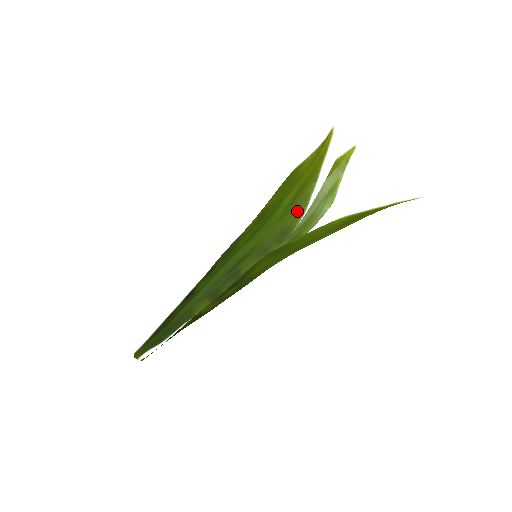
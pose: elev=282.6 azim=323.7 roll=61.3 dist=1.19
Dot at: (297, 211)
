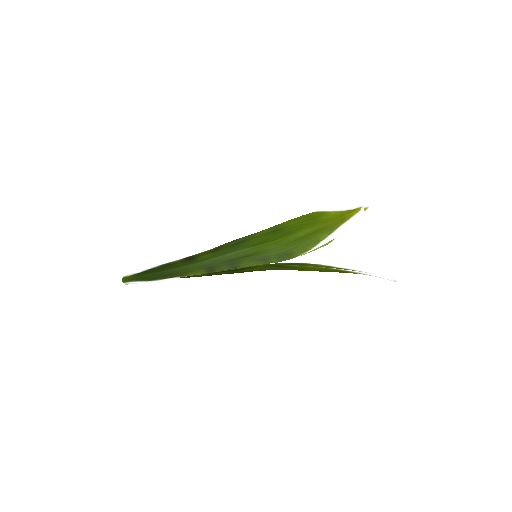
Dot at: (305, 246)
